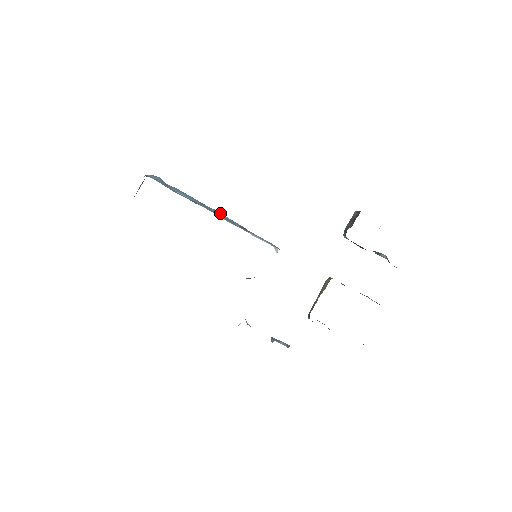
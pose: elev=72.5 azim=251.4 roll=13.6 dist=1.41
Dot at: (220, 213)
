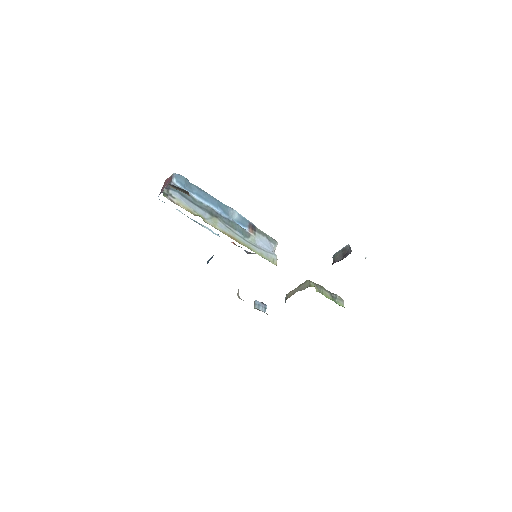
Dot at: (234, 213)
